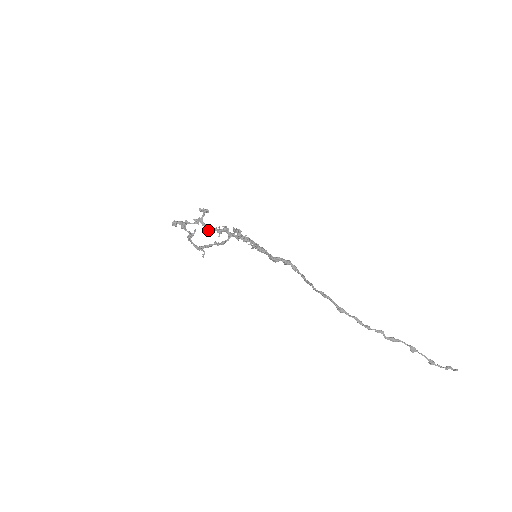
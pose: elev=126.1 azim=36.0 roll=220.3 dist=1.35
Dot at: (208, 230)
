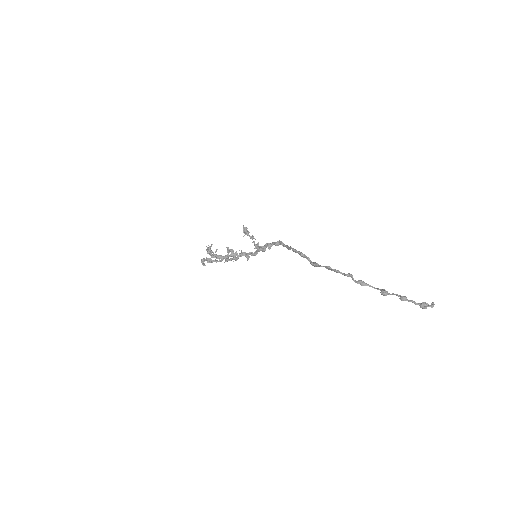
Dot at: (227, 260)
